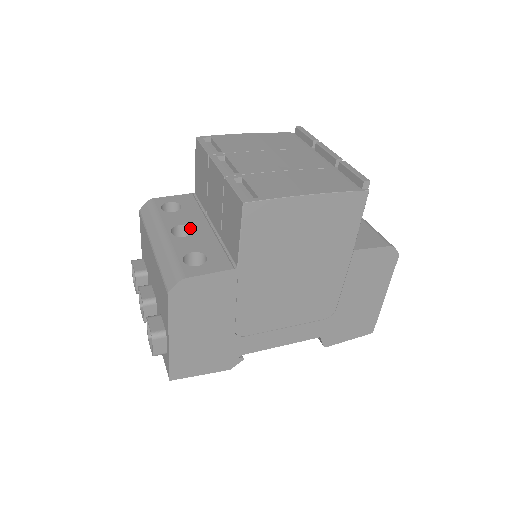
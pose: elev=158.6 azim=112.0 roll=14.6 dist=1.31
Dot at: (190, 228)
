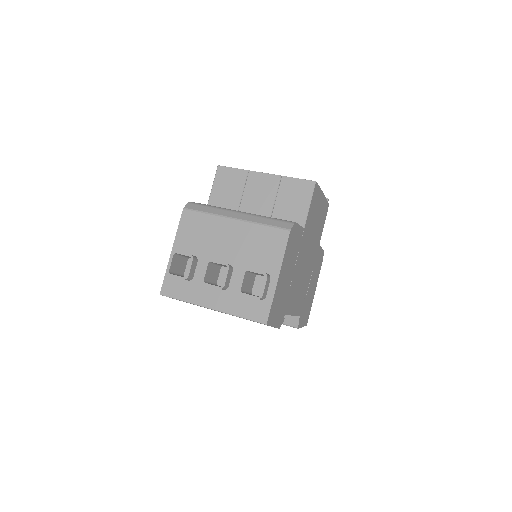
Dot at: occluded
